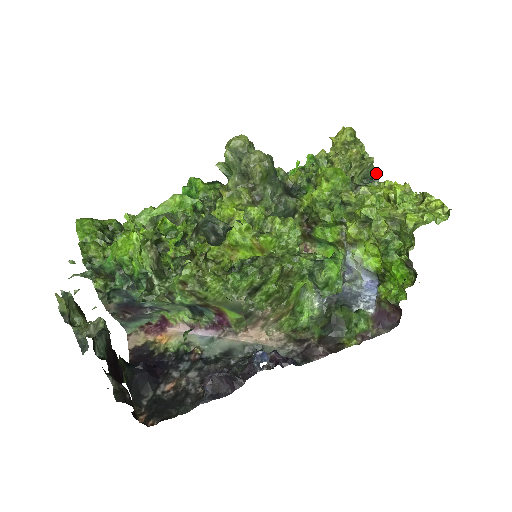
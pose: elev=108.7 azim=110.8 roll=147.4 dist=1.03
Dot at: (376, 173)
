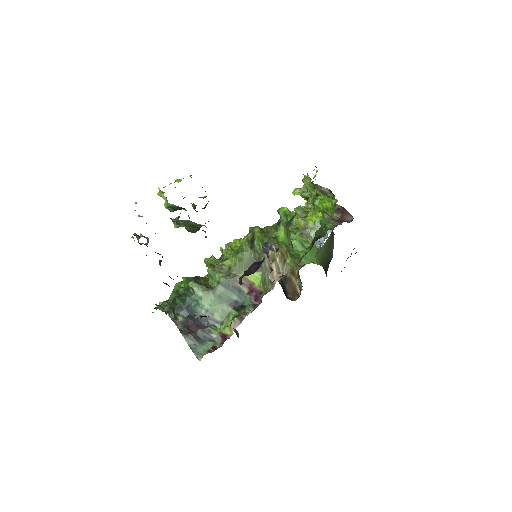
Dot at: occluded
